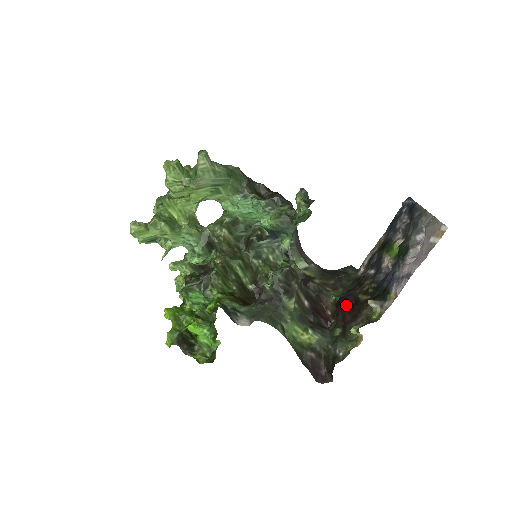
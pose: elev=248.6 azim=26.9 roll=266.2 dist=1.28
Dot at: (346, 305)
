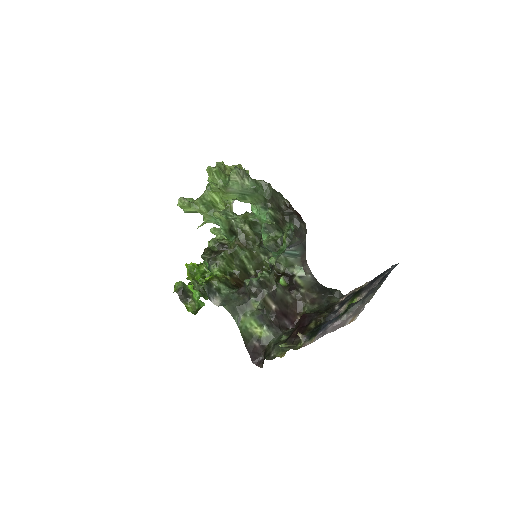
Dot at: (302, 322)
